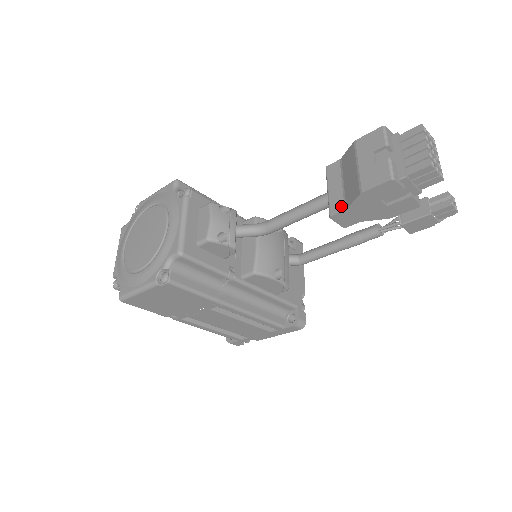
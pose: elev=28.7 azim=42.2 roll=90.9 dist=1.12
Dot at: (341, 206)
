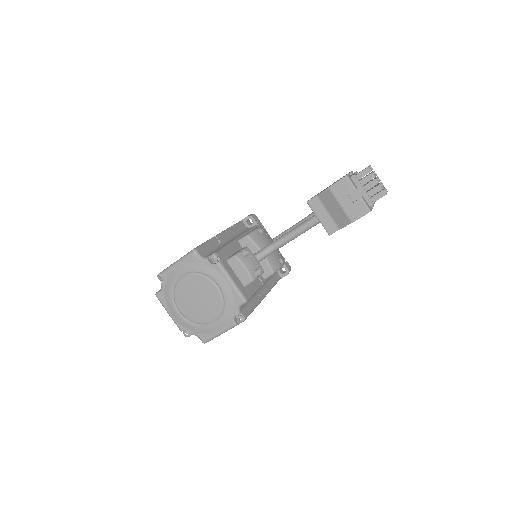
Dot at: (335, 228)
